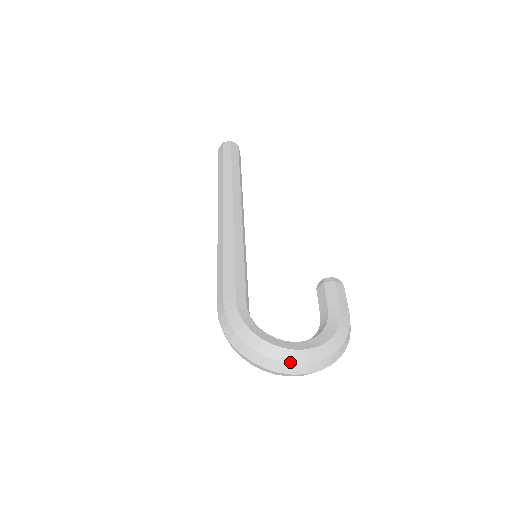
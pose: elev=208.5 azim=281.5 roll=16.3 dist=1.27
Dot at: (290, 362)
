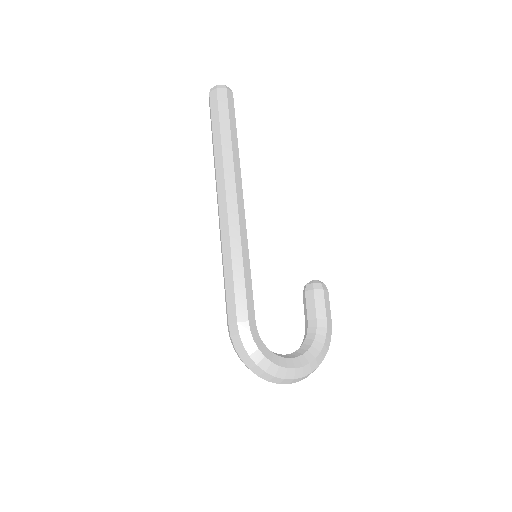
Dot at: (291, 379)
